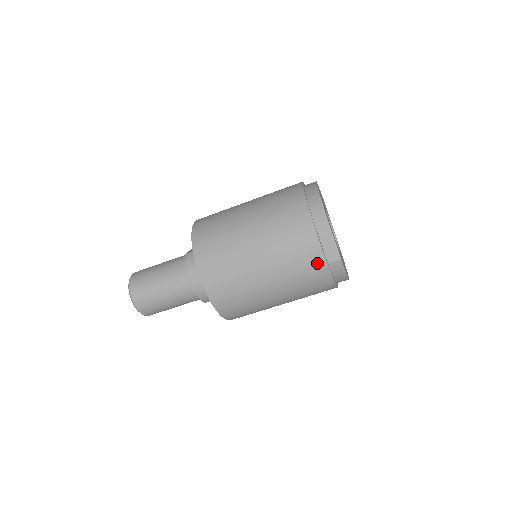
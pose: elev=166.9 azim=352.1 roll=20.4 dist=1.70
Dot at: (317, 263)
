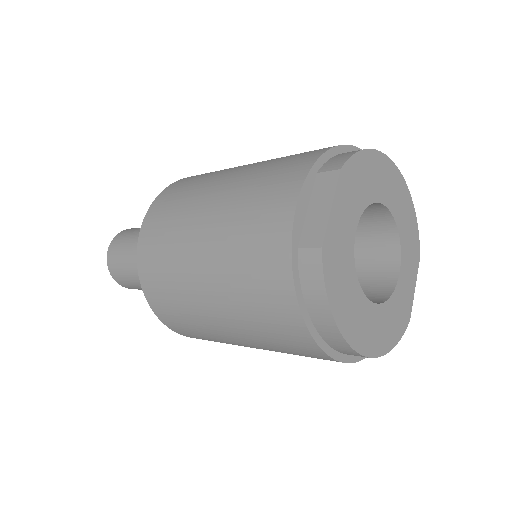
Dot at: (277, 234)
